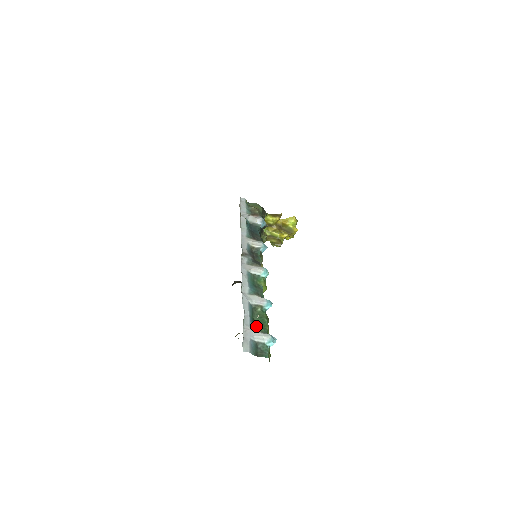
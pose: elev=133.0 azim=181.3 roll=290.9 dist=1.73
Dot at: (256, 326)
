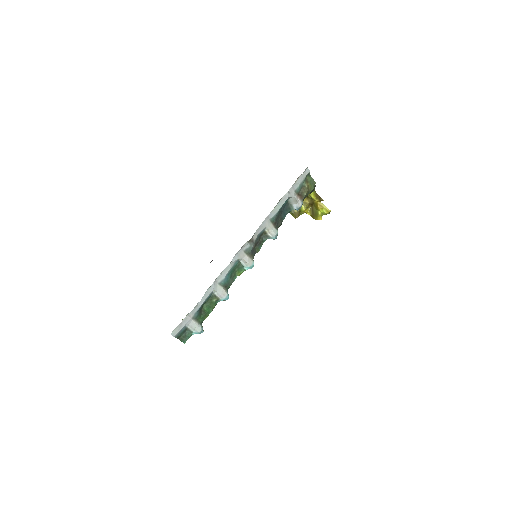
Dot at: (199, 315)
